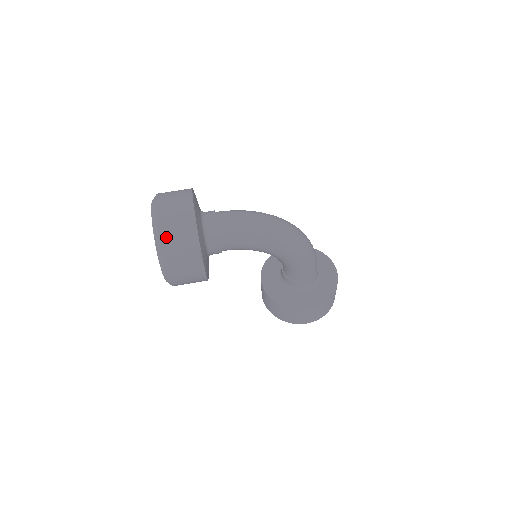
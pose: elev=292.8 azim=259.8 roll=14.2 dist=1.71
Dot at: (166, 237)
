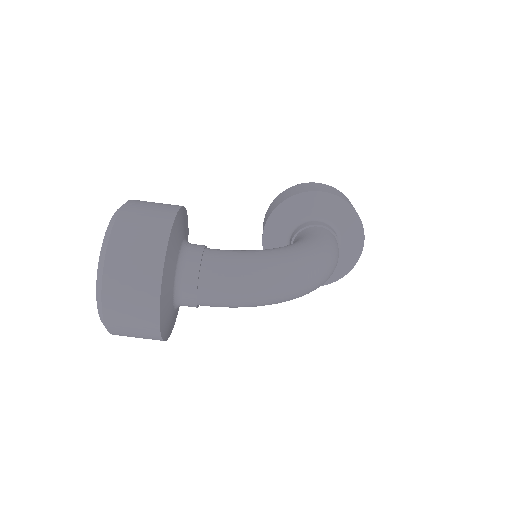
Dot at: (117, 331)
